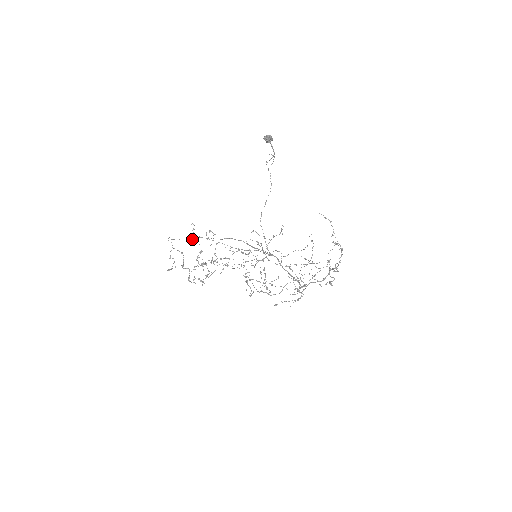
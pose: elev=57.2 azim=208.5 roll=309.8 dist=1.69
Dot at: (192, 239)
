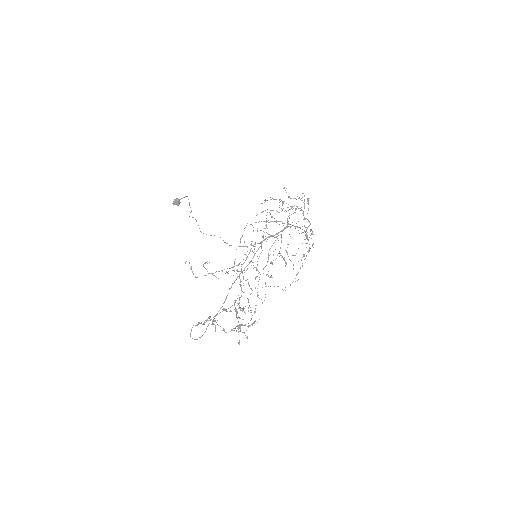
Dot at: occluded
